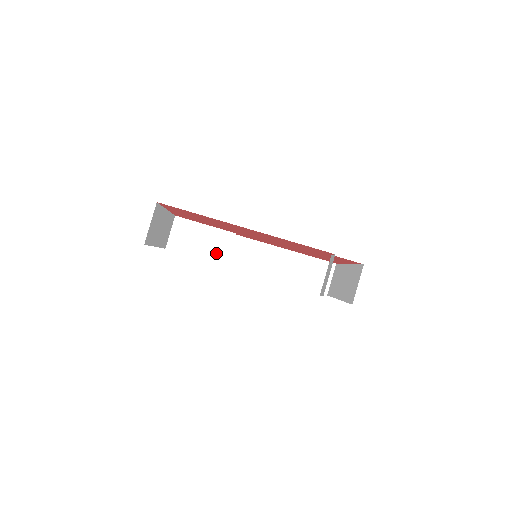
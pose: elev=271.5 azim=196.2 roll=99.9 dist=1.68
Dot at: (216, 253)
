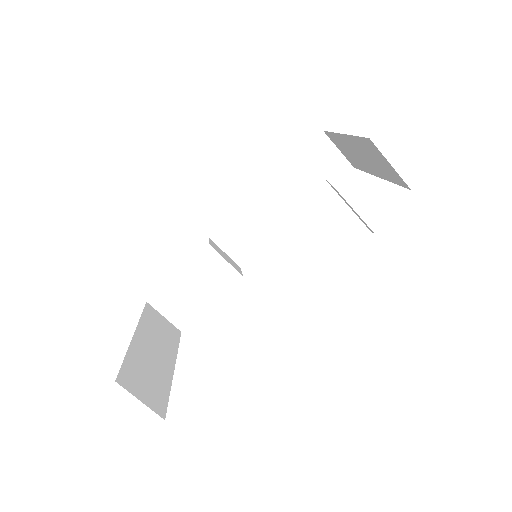
Dot at: (220, 279)
